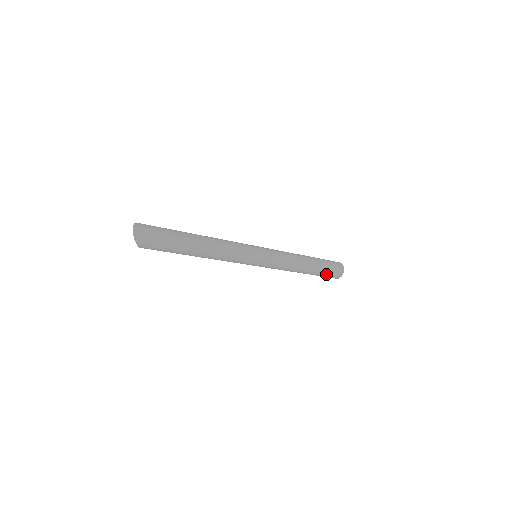
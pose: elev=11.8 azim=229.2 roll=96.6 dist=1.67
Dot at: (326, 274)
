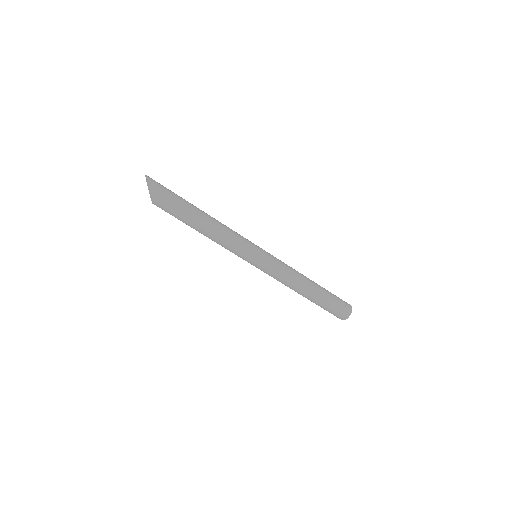
Dot at: (334, 300)
